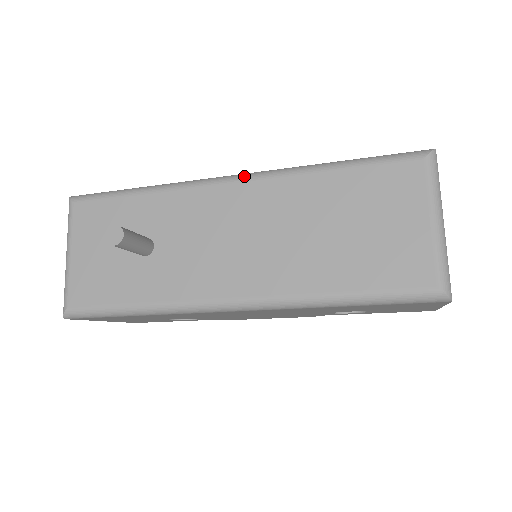
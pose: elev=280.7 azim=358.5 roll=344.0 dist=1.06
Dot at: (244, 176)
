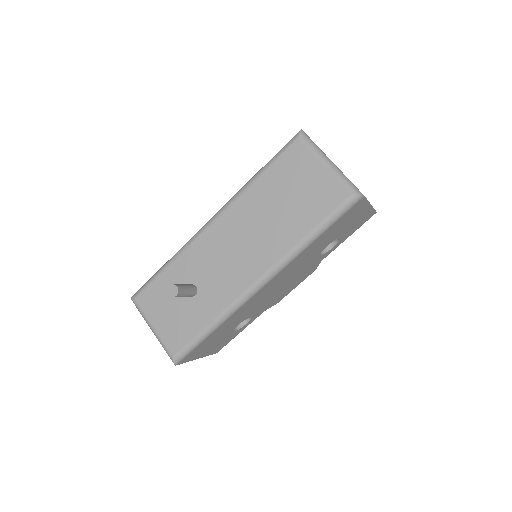
Dot at: (217, 215)
